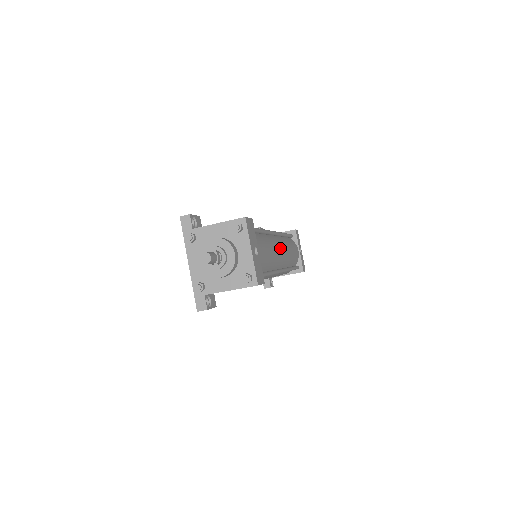
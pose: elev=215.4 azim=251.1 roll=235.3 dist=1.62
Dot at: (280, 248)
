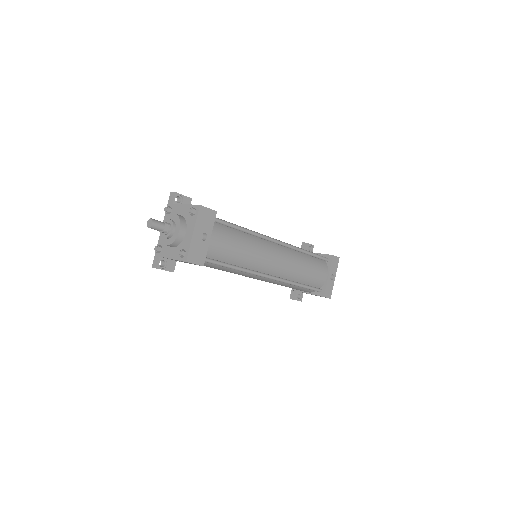
Dot at: (274, 256)
